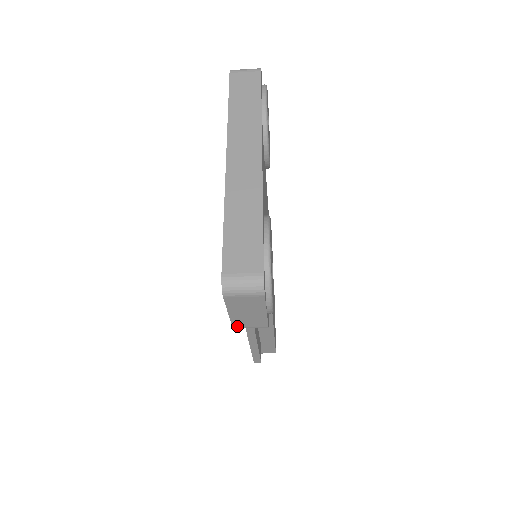
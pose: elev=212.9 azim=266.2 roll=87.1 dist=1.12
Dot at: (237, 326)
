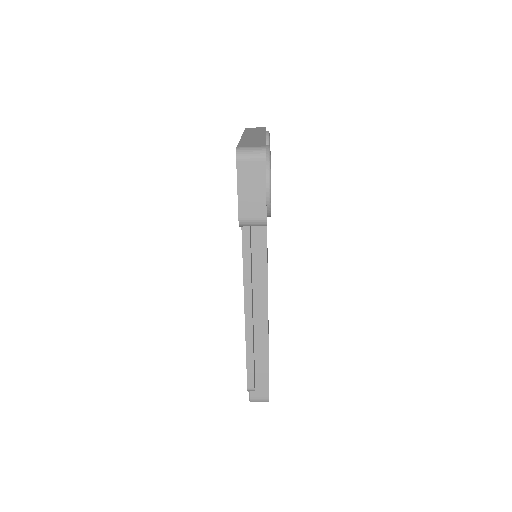
Dot at: (242, 216)
